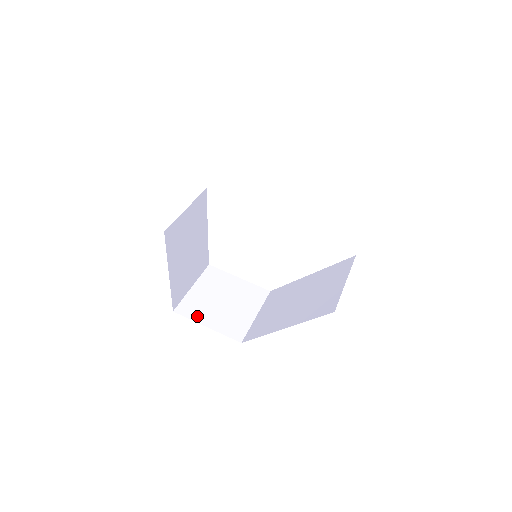
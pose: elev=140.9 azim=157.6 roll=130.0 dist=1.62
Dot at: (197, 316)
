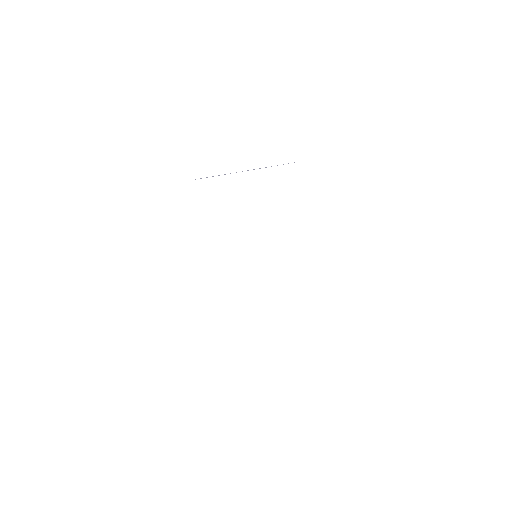
Dot at: (202, 203)
